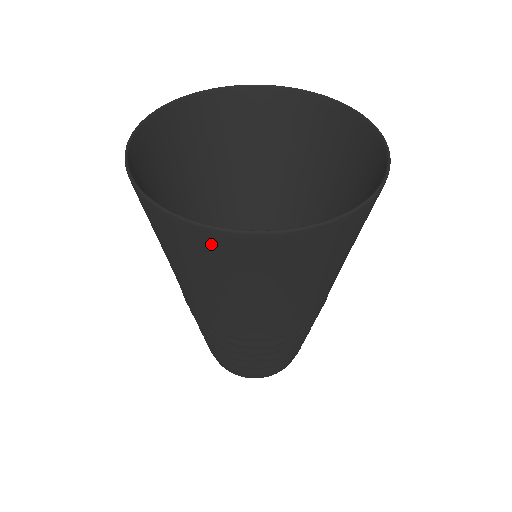
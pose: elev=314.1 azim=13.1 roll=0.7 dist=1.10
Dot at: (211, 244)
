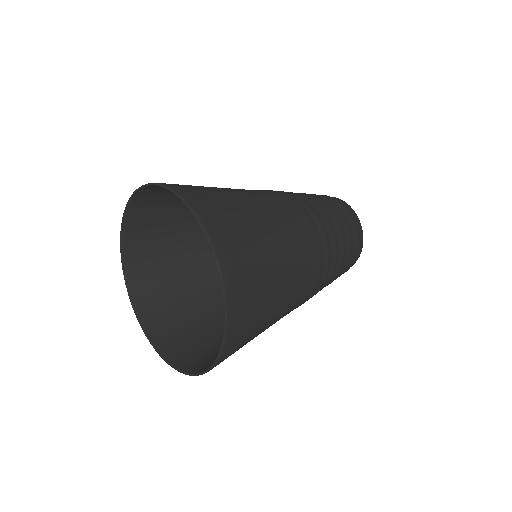
Dot at: (188, 362)
